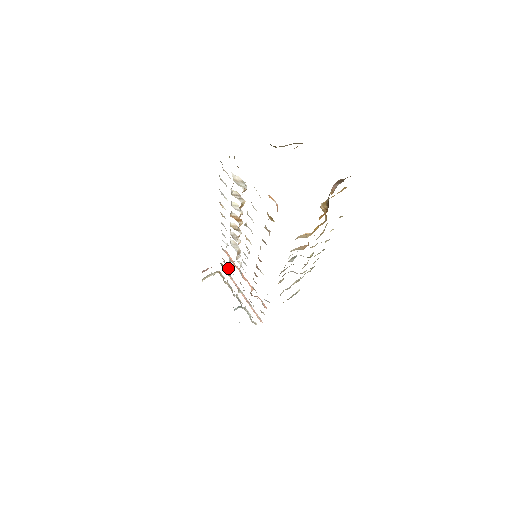
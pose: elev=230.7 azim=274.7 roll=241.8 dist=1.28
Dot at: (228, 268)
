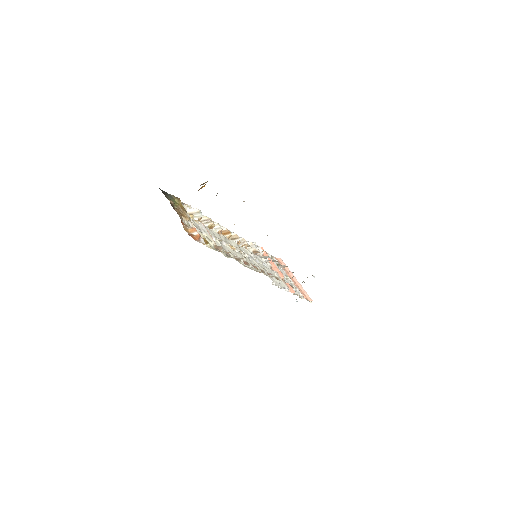
Dot at: occluded
